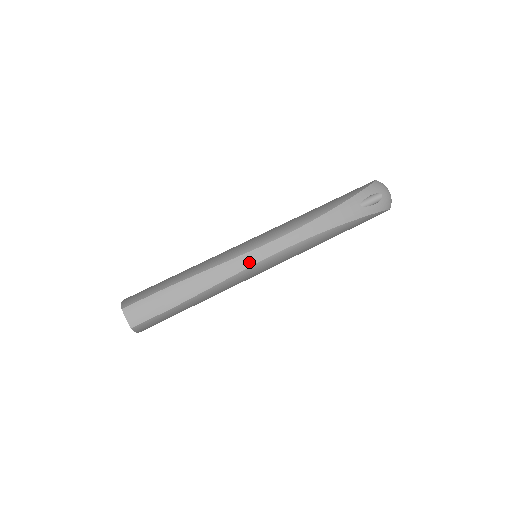
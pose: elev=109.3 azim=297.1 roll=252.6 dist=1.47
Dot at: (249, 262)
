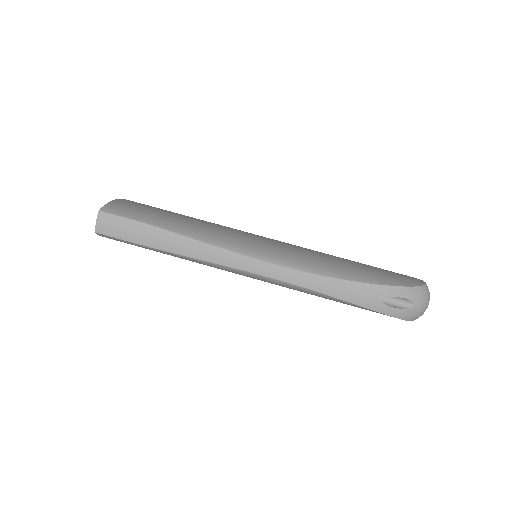
Dot at: (233, 263)
